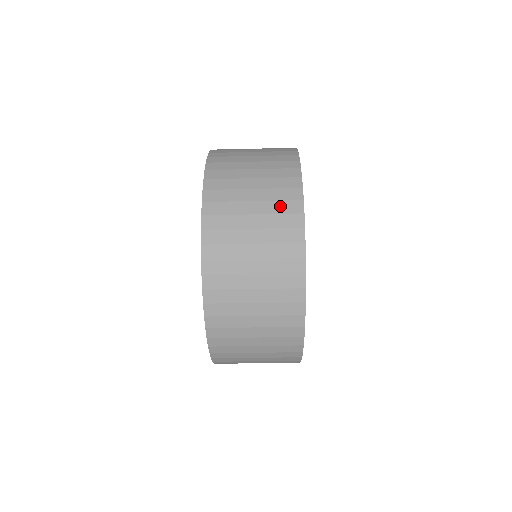
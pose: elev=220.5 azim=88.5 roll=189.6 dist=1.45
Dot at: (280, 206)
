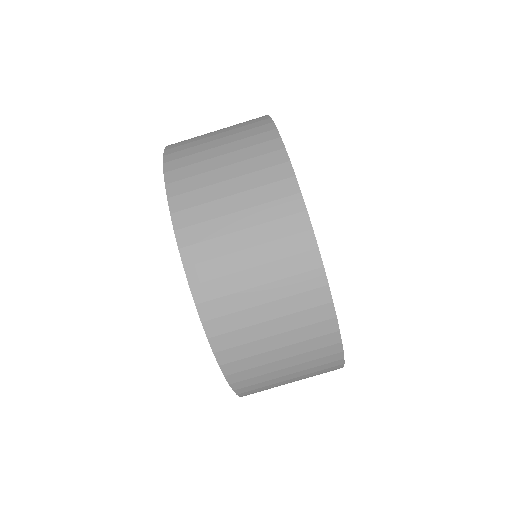
Dot at: occluded
